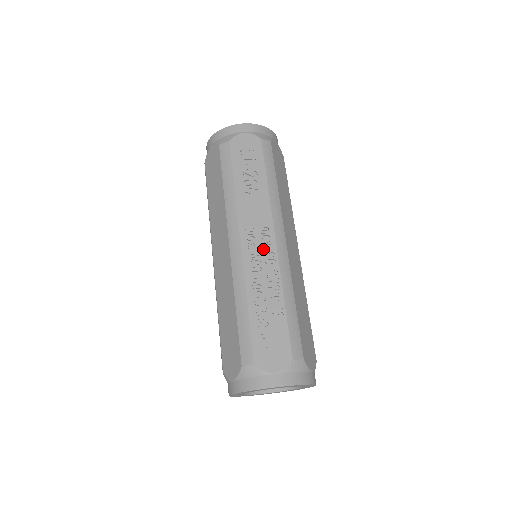
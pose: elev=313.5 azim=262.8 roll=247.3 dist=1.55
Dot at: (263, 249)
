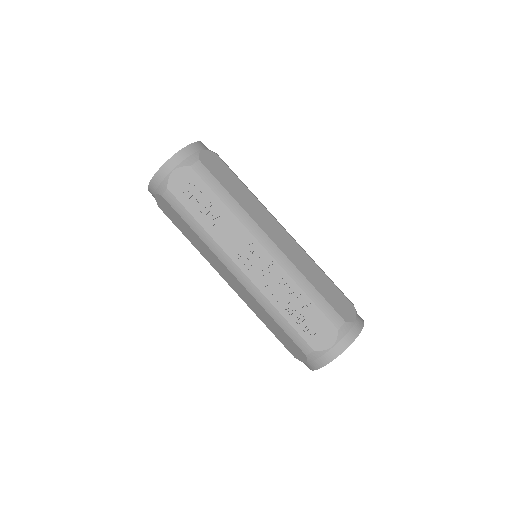
Dot at: (261, 263)
